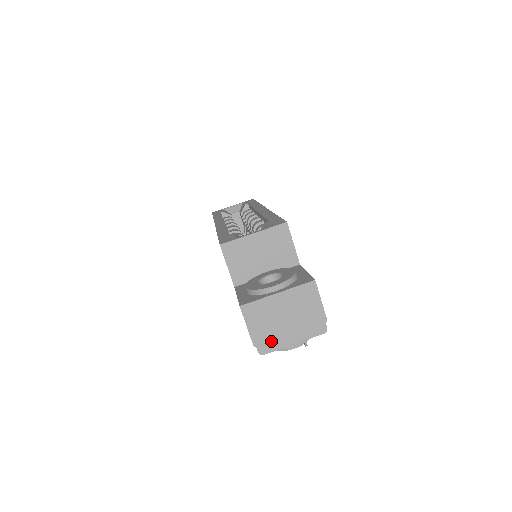
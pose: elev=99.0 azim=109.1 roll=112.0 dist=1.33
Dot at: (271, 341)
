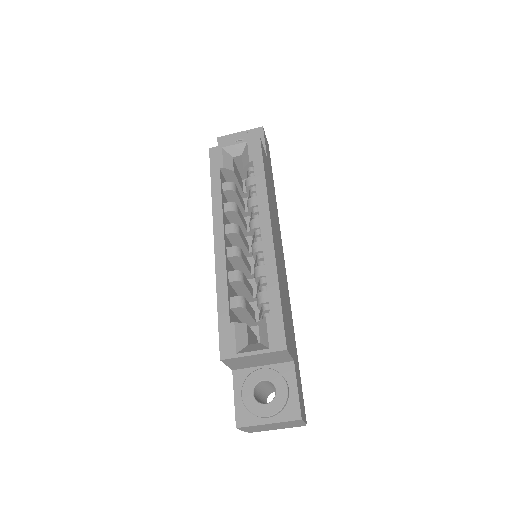
Dot at: (260, 430)
